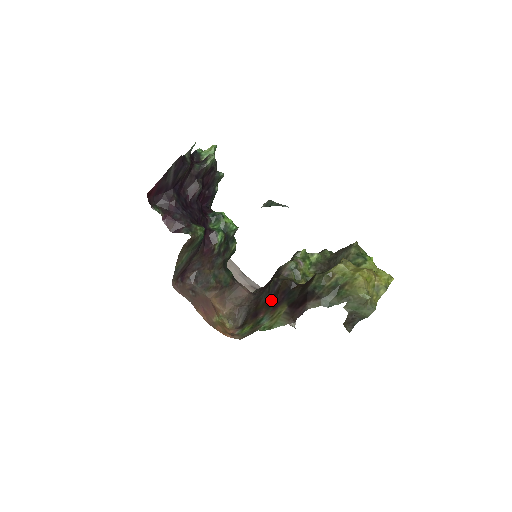
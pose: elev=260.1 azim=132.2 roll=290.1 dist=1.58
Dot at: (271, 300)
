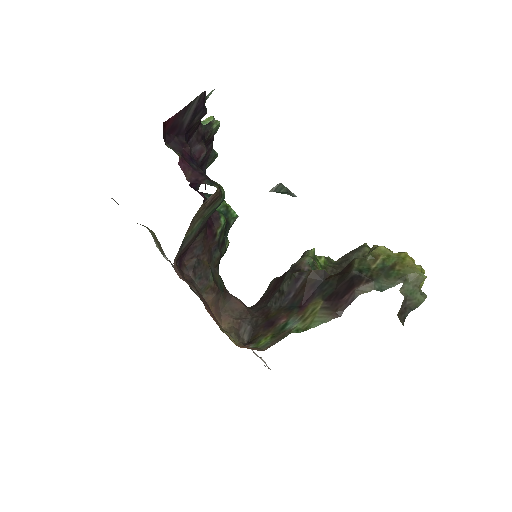
Dot at: (291, 301)
